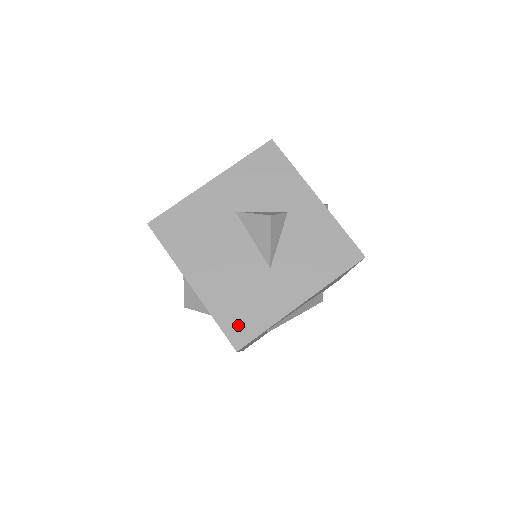
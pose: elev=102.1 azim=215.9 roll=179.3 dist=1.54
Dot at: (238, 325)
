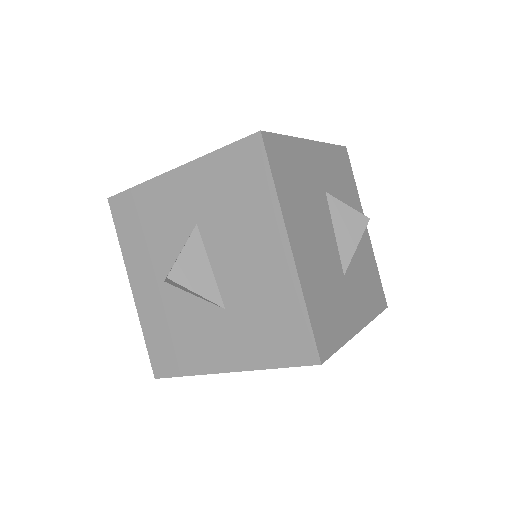
Dot at: (323, 328)
